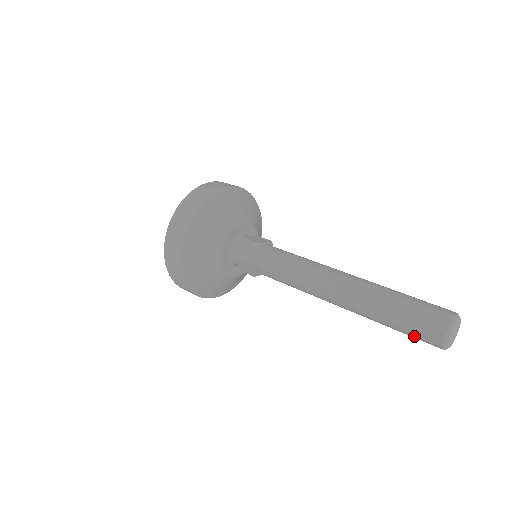
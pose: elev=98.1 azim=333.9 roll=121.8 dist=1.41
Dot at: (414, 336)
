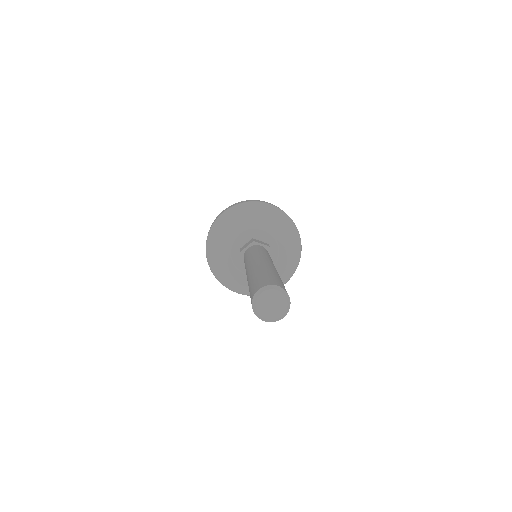
Dot at: occluded
